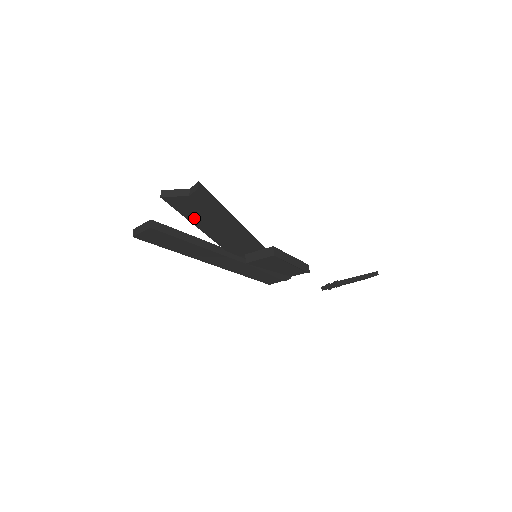
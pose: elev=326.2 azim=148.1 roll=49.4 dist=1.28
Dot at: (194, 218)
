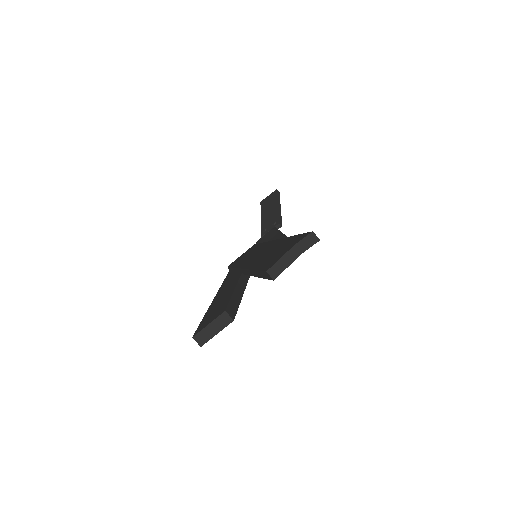
Dot at: occluded
